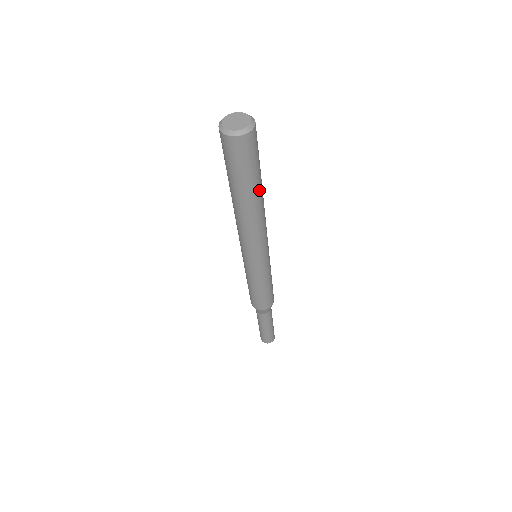
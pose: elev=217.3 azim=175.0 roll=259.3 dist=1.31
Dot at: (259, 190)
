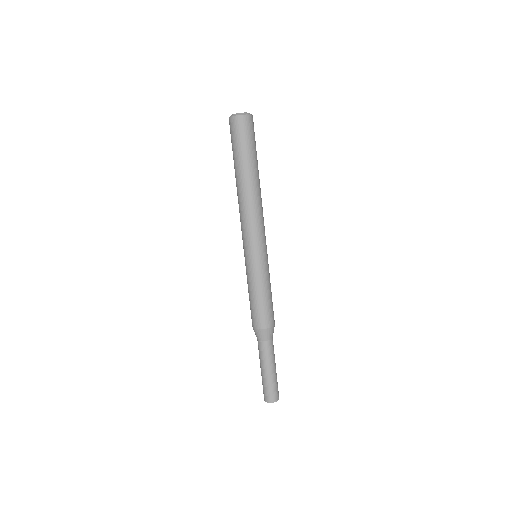
Dot at: occluded
